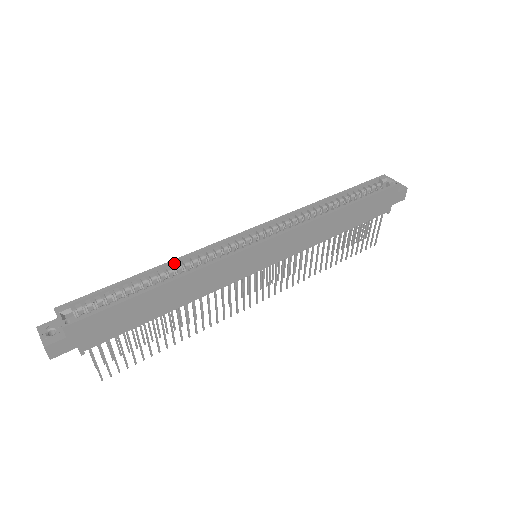
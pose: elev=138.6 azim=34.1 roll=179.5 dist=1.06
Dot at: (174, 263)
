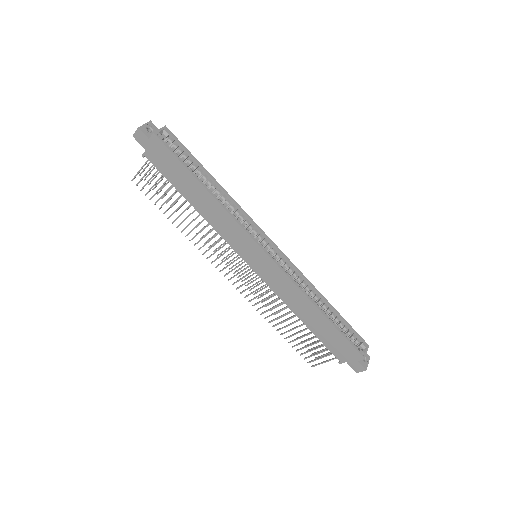
Dot at: (225, 194)
